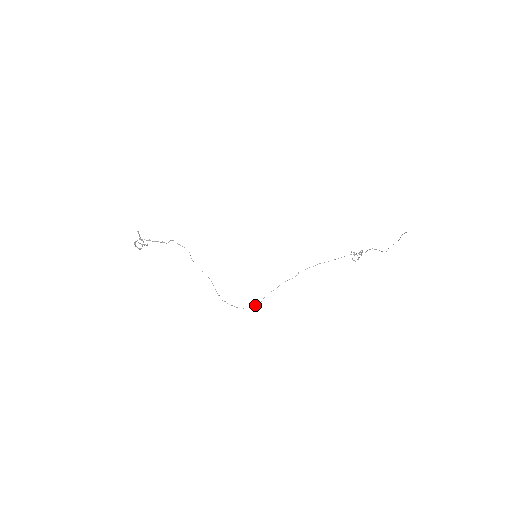
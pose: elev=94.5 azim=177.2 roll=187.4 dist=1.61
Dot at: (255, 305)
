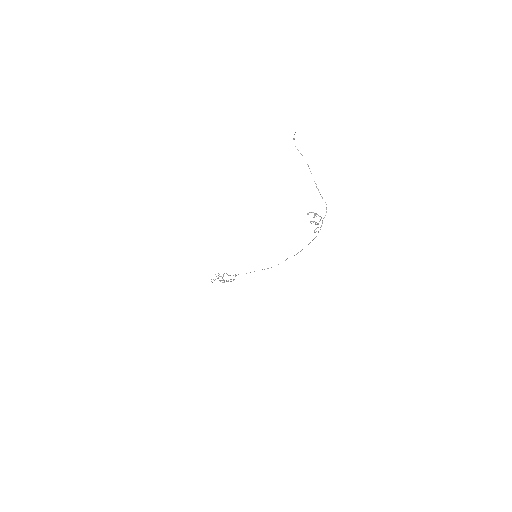
Dot at: occluded
